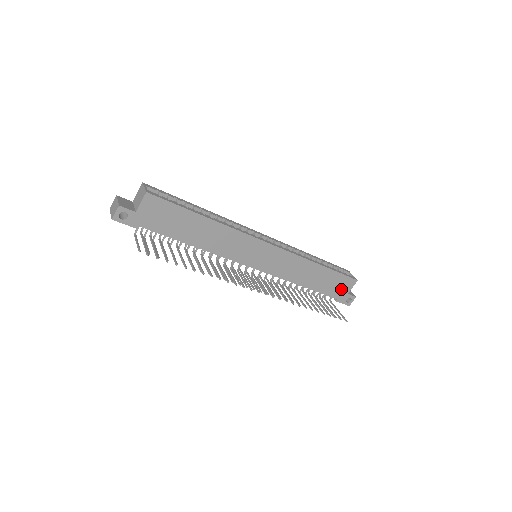
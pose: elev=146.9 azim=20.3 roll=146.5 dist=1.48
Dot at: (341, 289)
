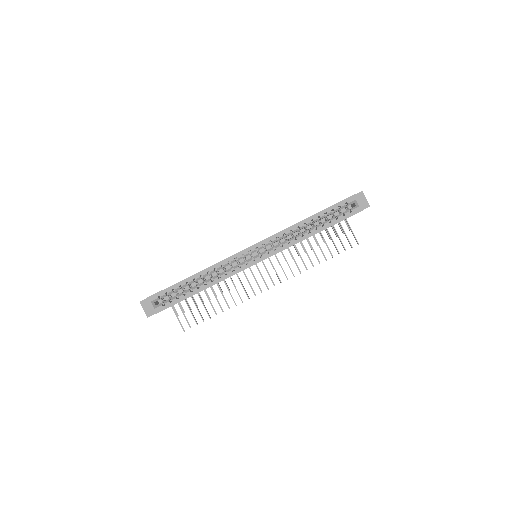
Dot at: occluded
